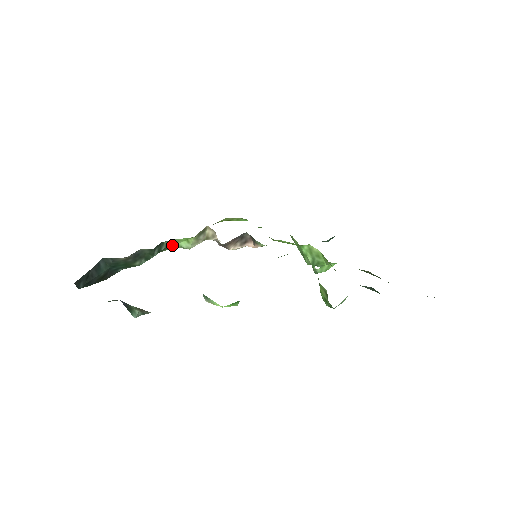
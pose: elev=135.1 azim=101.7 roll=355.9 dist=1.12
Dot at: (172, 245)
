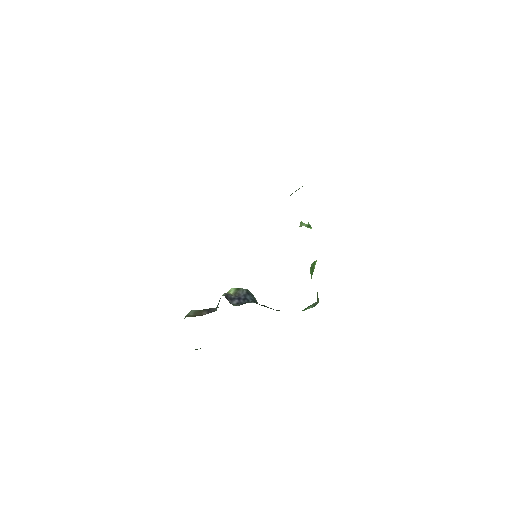
Dot at: occluded
